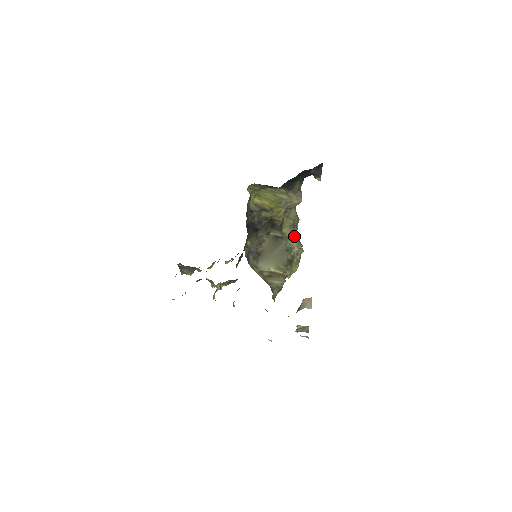
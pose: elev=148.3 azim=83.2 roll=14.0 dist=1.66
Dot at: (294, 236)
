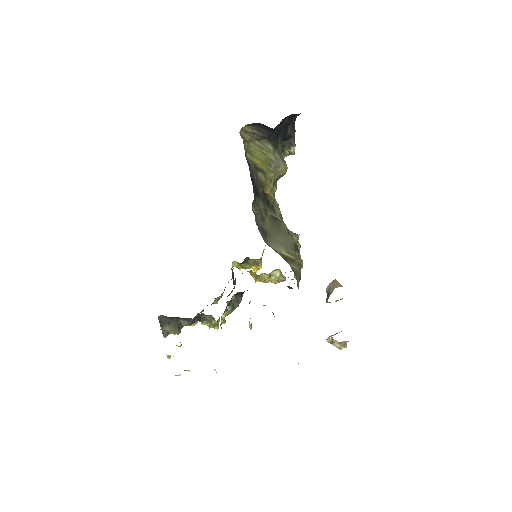
Dot at: (286, 228)
